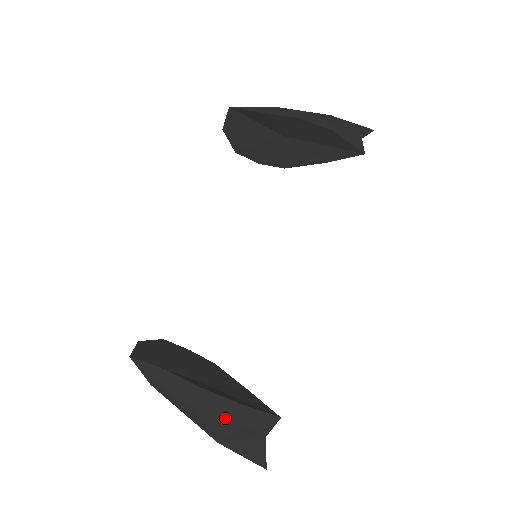
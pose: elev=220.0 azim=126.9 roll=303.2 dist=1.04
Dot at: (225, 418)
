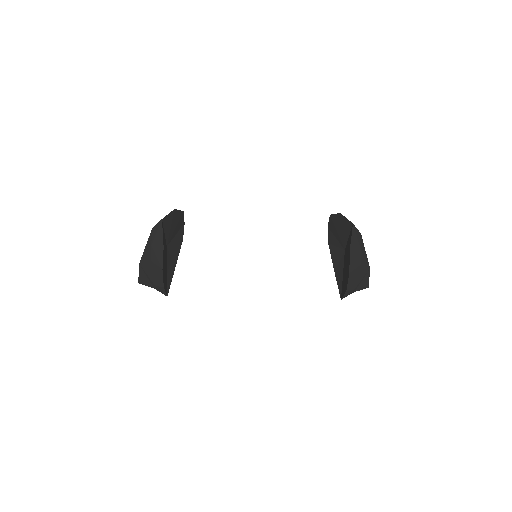
Dot at: (153, 275)
